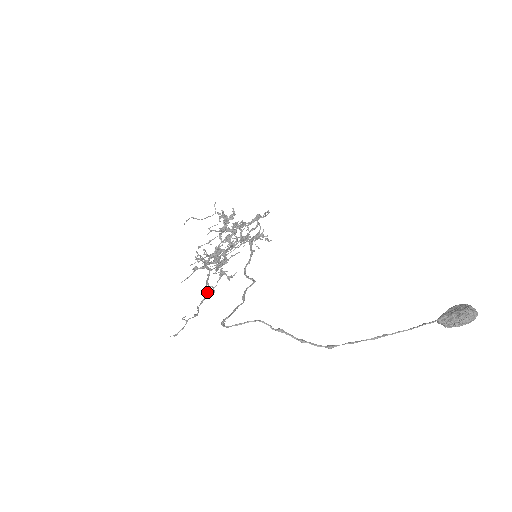
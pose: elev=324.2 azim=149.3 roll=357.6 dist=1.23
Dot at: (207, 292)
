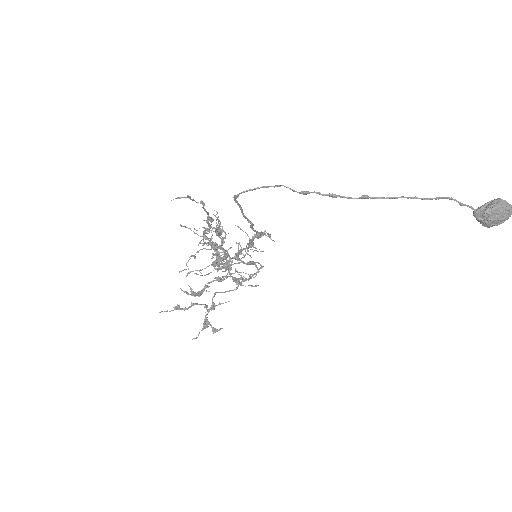
Dot at: (211, 218)
